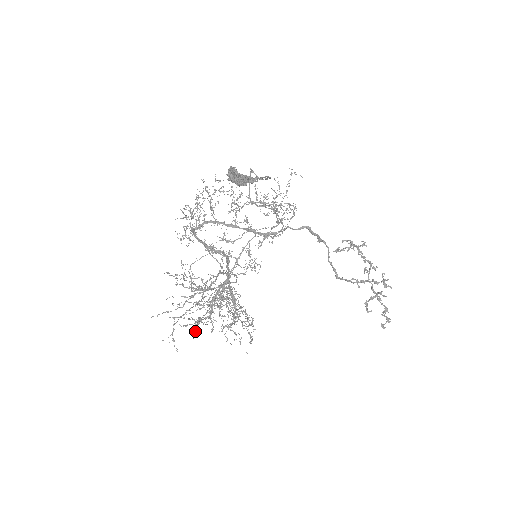
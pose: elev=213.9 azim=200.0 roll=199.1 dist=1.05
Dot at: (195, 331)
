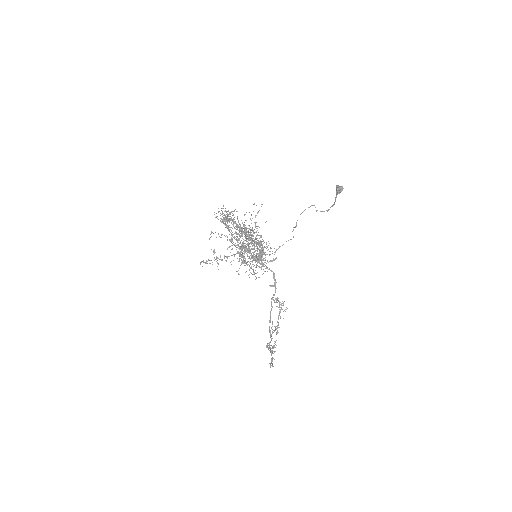
Dot at: occluded
